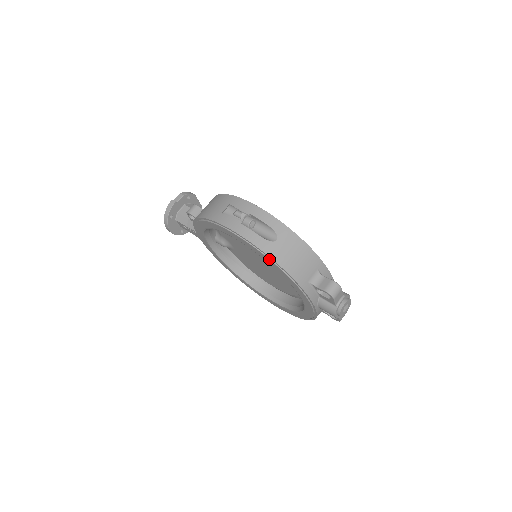
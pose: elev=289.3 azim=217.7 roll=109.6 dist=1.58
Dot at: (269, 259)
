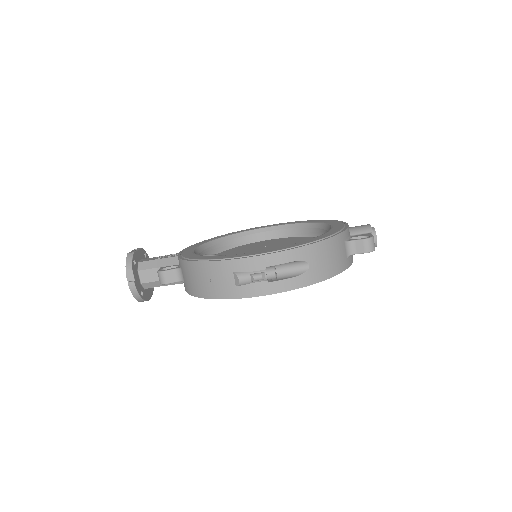
Dot at: (315, 283)
